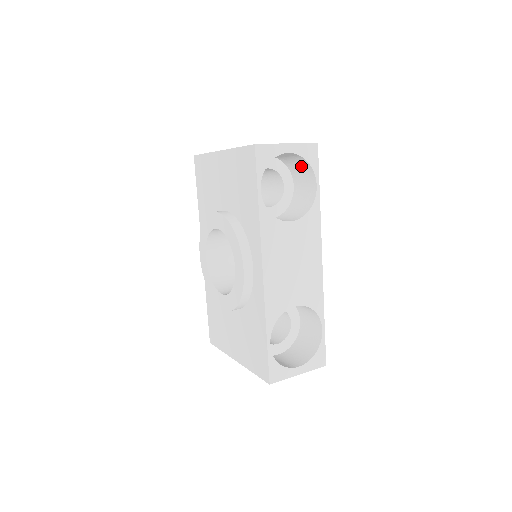
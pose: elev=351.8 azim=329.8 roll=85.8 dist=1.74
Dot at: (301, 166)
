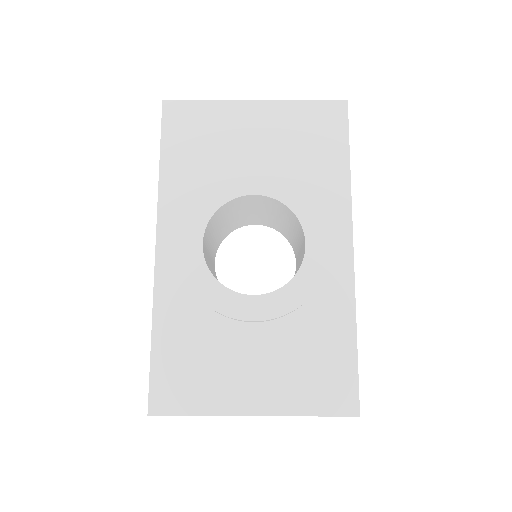
Dot at: occluded
